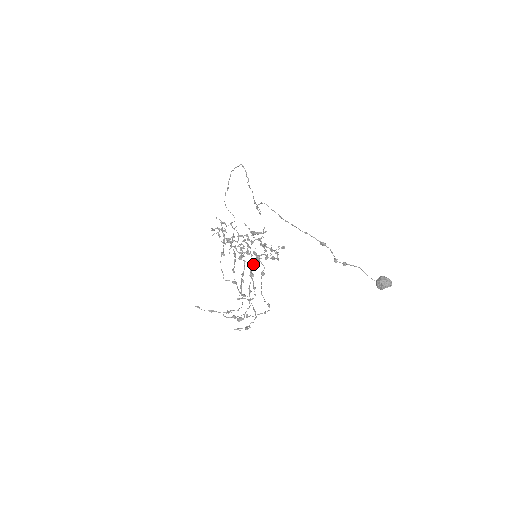
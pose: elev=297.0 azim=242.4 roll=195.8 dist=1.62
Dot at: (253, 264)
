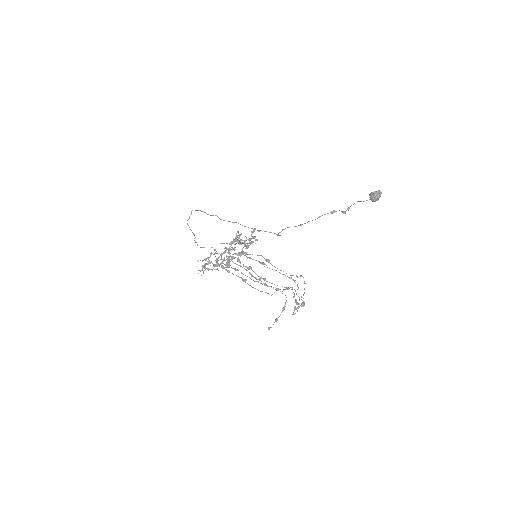
Dot at: (265, 264)
